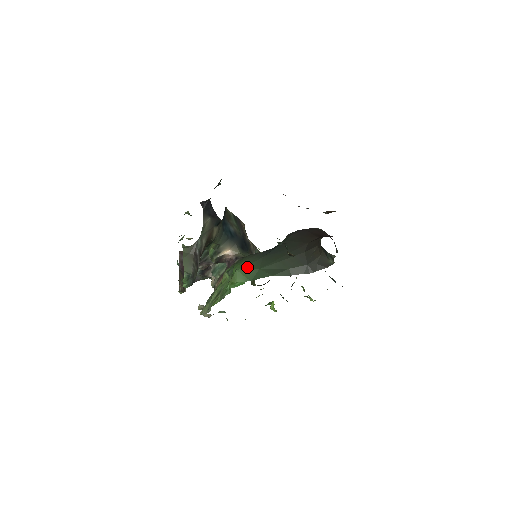
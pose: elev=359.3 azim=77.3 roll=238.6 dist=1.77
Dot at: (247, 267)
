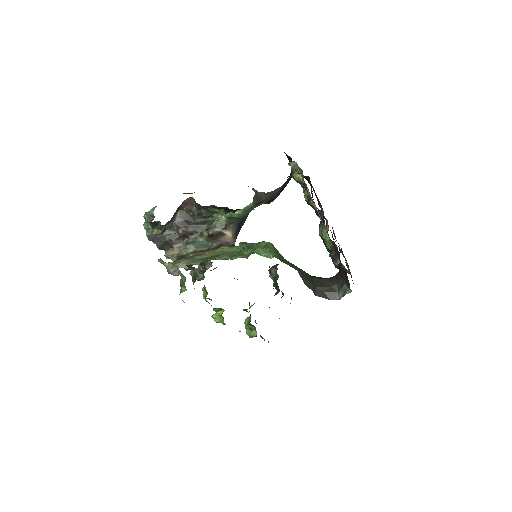
Dot at: occluded
